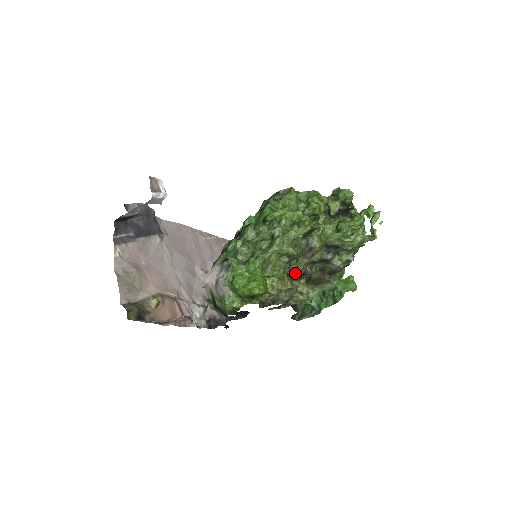
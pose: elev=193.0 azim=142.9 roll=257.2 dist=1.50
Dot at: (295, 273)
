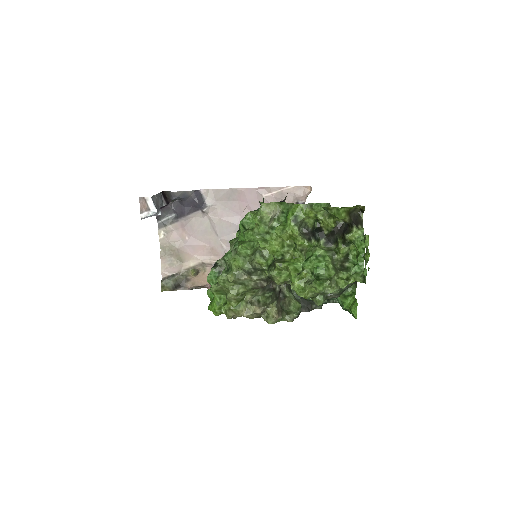
Dot at: occluded
